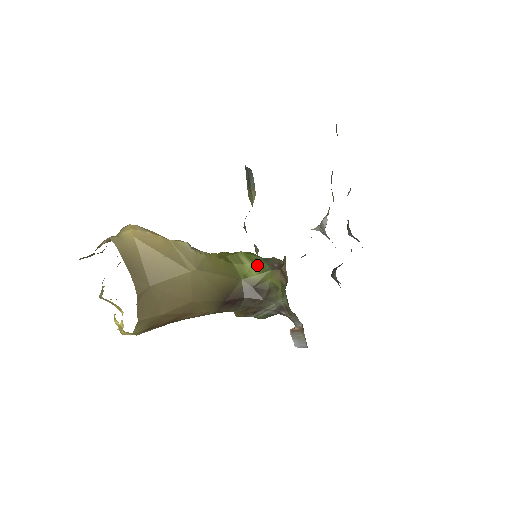
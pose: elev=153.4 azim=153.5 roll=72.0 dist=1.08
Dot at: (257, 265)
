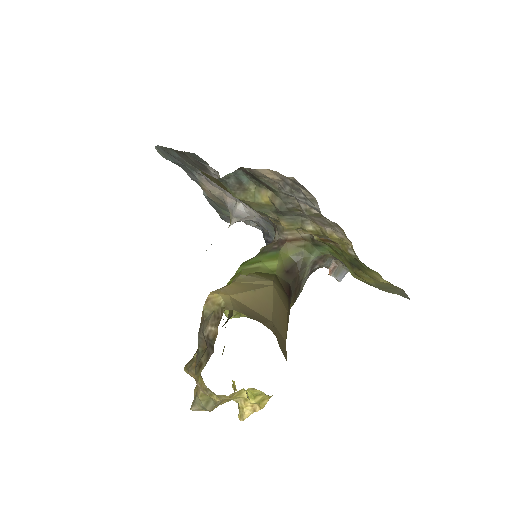
Dot at: (266, 259)
